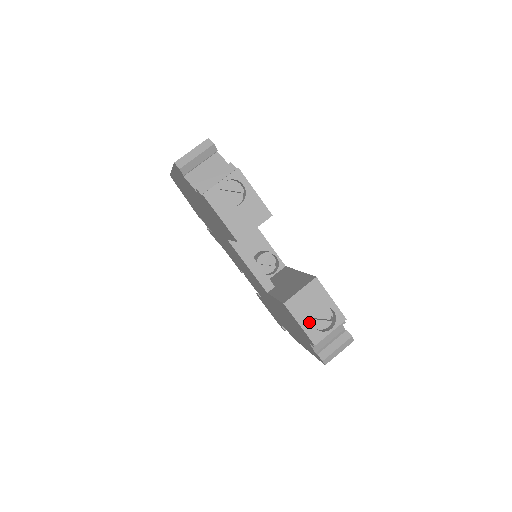
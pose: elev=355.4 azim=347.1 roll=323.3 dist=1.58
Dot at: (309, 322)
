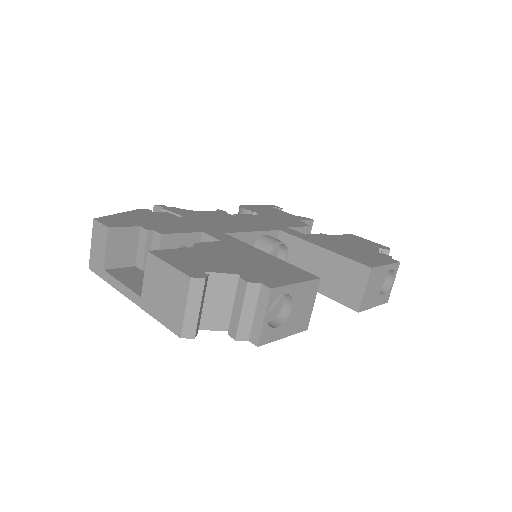
Dot at: (379, 297)
